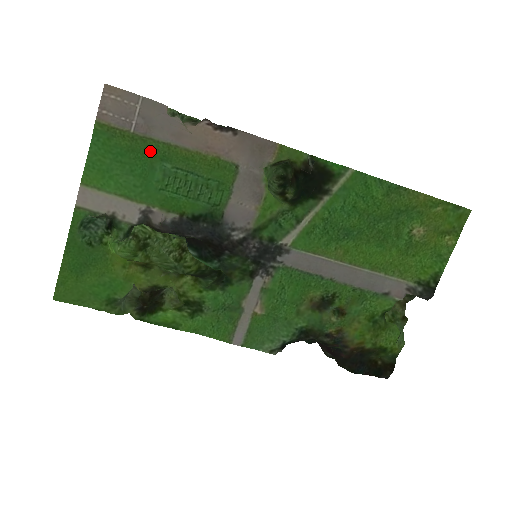
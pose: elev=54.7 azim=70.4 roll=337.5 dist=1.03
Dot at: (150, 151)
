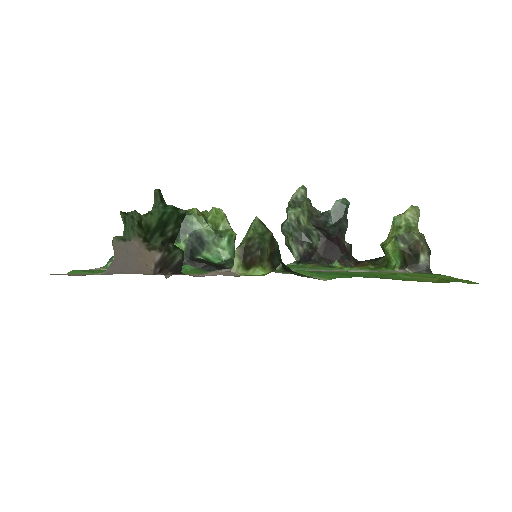
Dot at: occluded
